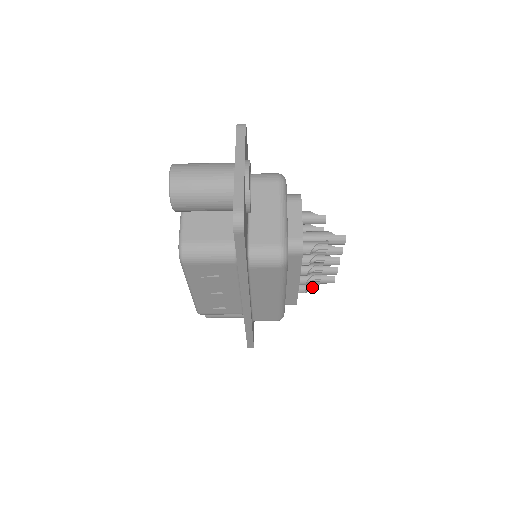
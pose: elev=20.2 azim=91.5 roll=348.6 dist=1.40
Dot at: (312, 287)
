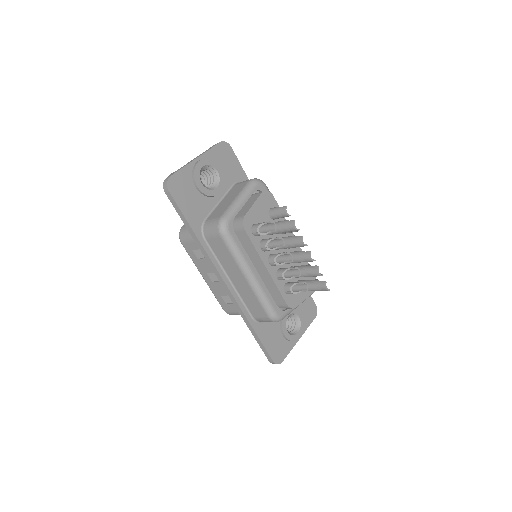
Dot at: (302, 289)
